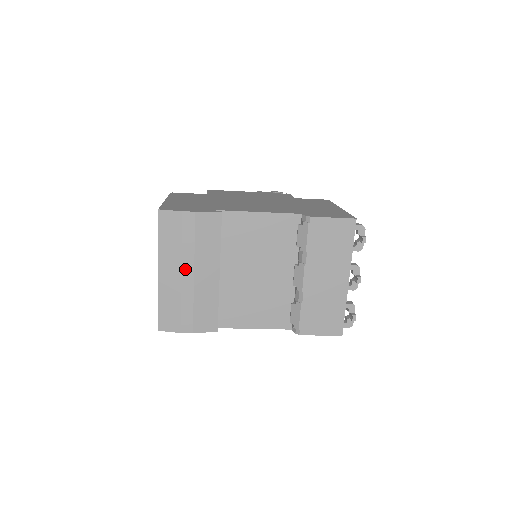
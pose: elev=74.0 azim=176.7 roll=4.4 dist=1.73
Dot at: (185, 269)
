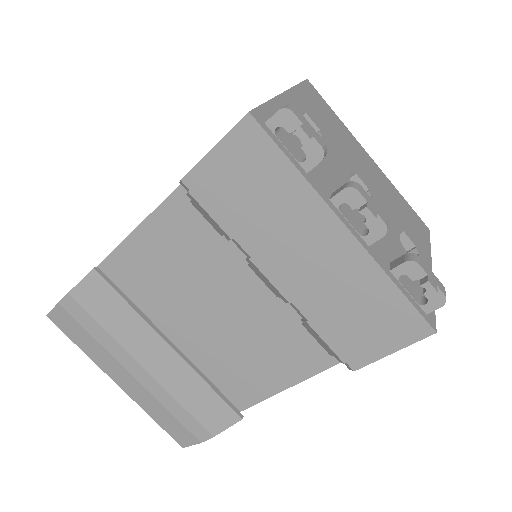
Dot at: (129, 367)
